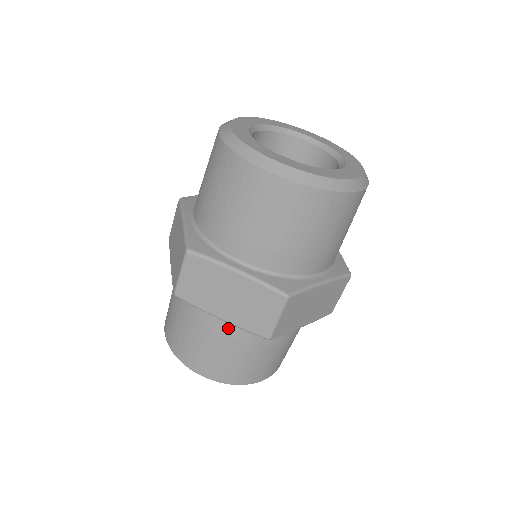
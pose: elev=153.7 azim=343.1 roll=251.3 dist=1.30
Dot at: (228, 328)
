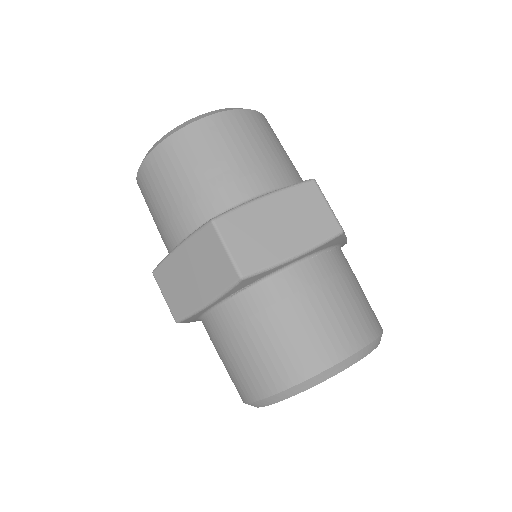
Dot at: (309, 271)
